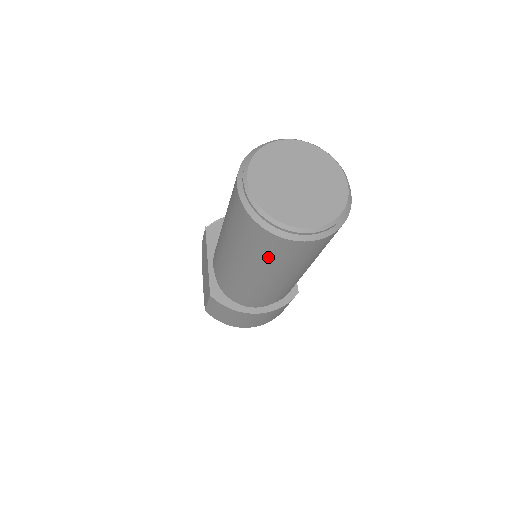
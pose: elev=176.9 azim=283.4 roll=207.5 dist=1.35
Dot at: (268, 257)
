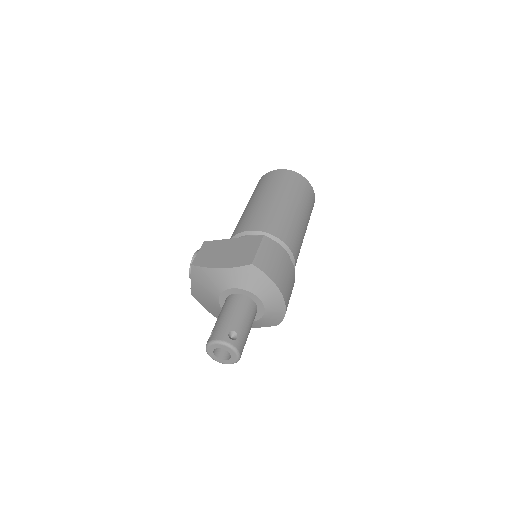
Dot at: (304, 195)
